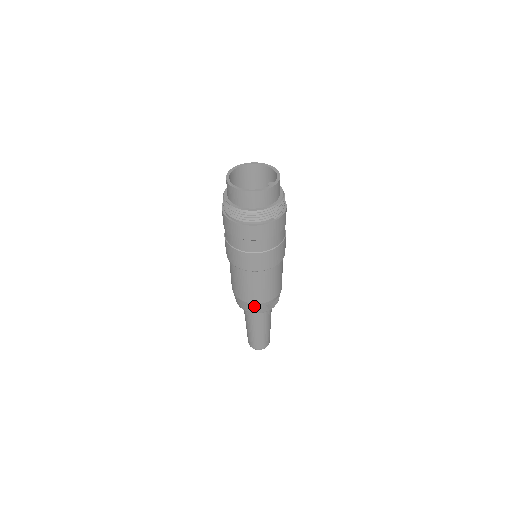
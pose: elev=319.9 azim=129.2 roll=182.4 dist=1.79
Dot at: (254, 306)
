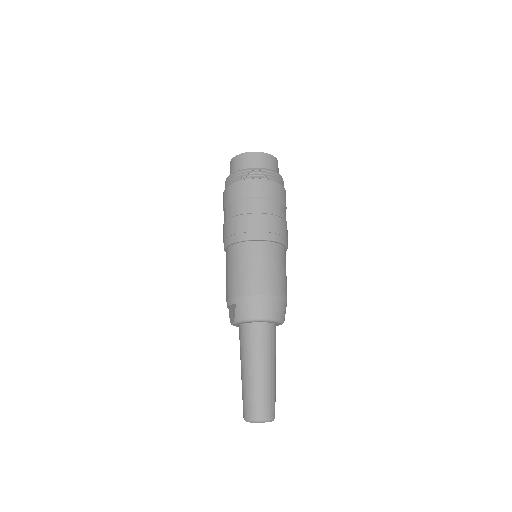
Dot at: (280, 303)
